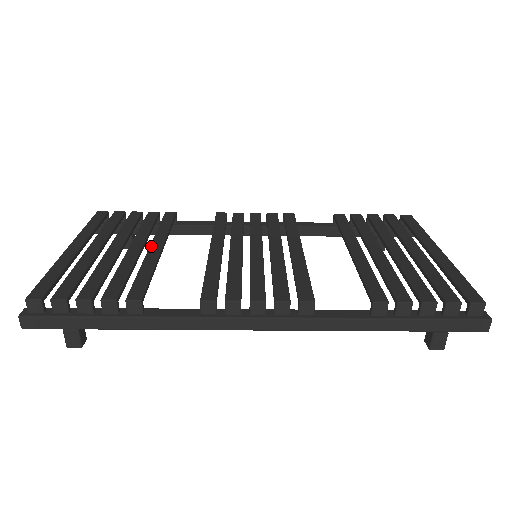
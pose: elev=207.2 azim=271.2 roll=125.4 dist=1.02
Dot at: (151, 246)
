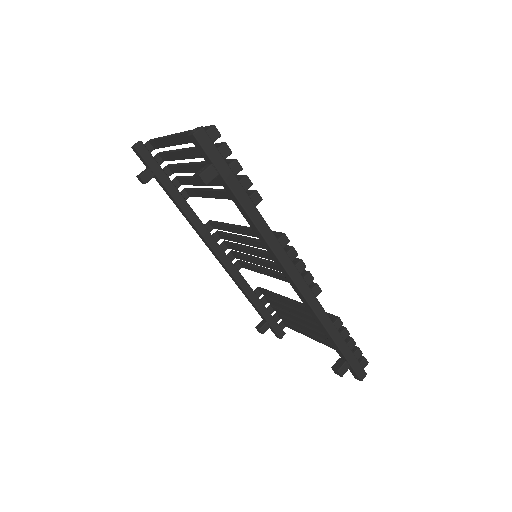
Dot at: (216, 189)
